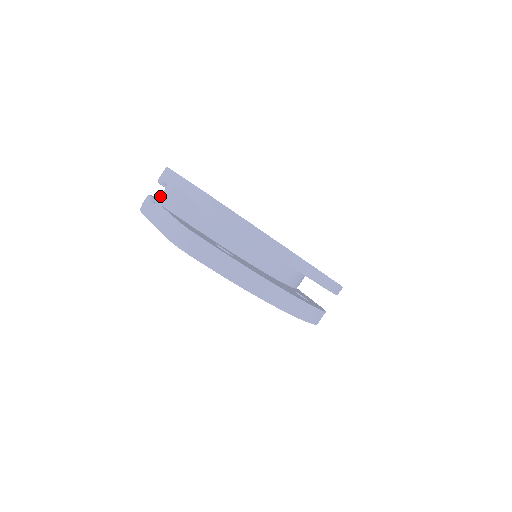
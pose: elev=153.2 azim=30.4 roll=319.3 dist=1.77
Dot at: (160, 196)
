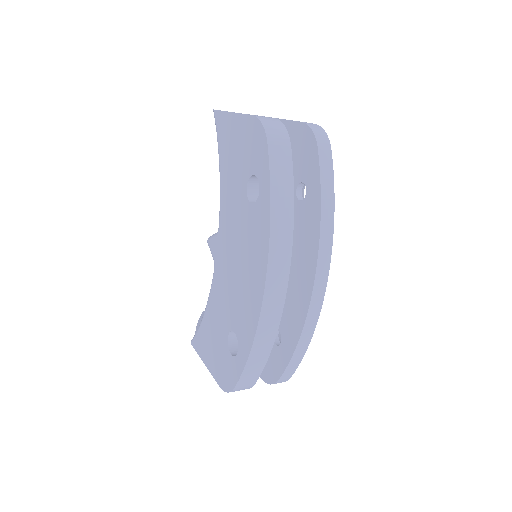
Dot at: occluded
